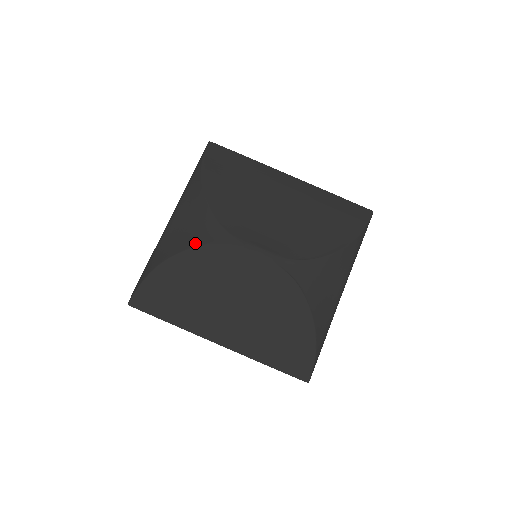
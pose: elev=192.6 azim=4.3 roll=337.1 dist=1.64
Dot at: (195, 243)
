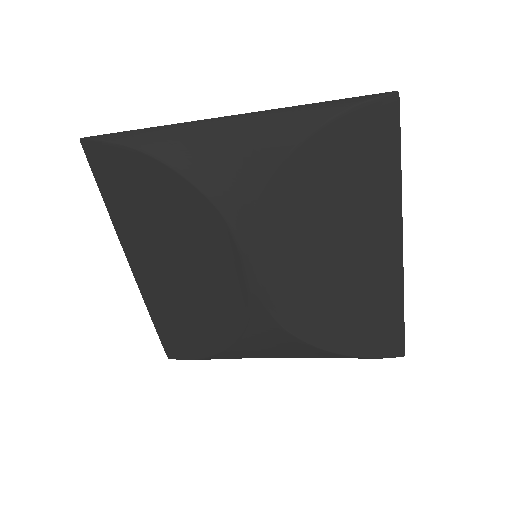
Dot at: (206, 189)
